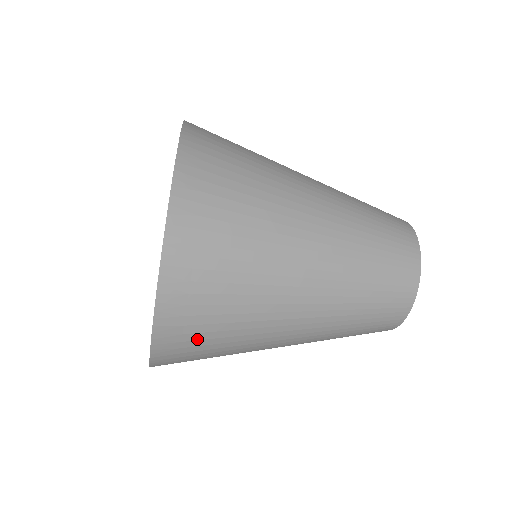
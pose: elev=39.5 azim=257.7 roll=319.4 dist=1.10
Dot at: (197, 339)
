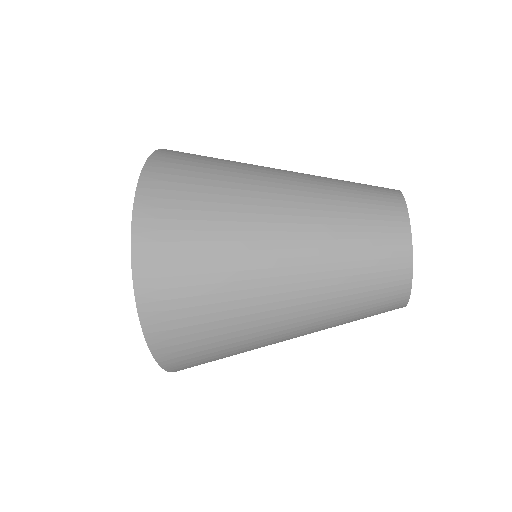
Dot at: (181, 297)
